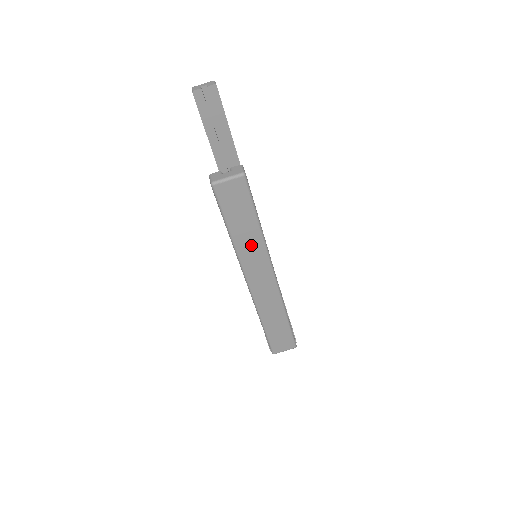
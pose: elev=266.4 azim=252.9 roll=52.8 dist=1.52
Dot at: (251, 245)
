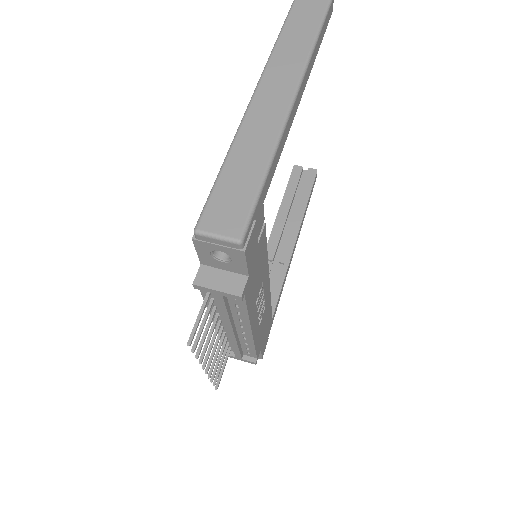
Dot at: (294, 48)
